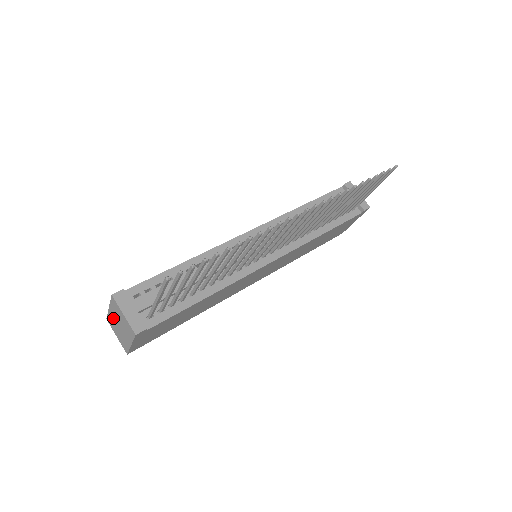
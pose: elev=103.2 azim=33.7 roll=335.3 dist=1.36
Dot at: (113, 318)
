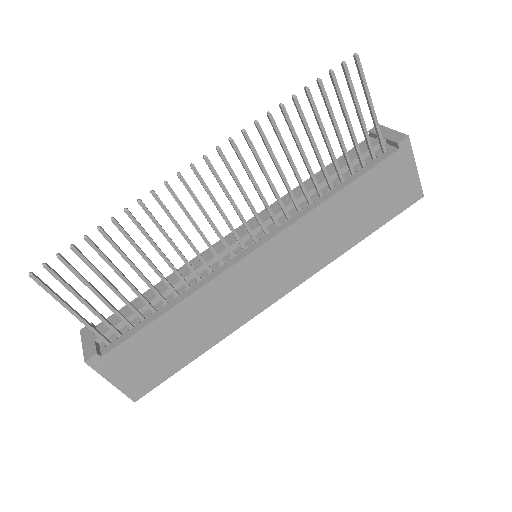
Dot at: occluded
